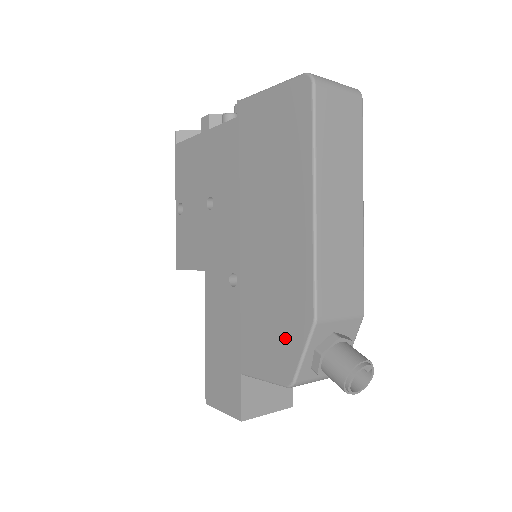
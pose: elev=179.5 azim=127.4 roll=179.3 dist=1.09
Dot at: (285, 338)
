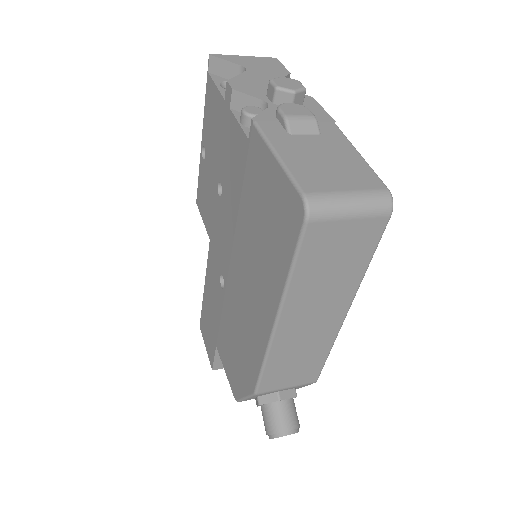
Dot at: (239, 373)
